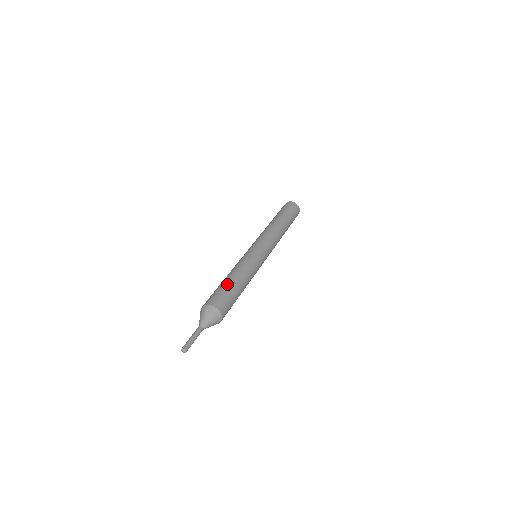
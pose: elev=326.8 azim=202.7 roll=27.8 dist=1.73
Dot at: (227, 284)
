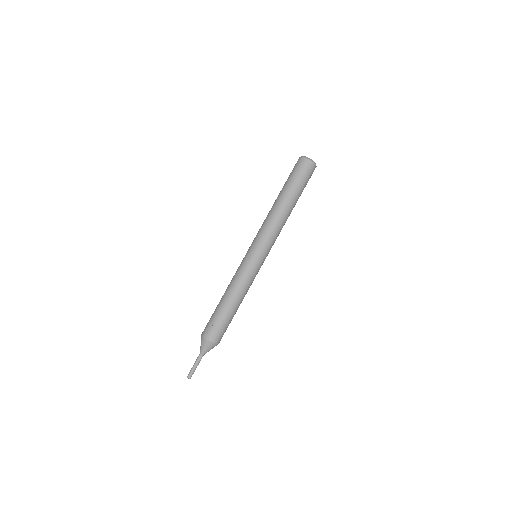
Dot at: (227, 315)
